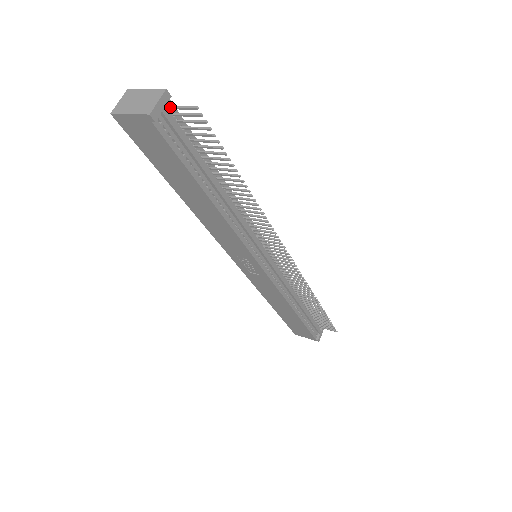
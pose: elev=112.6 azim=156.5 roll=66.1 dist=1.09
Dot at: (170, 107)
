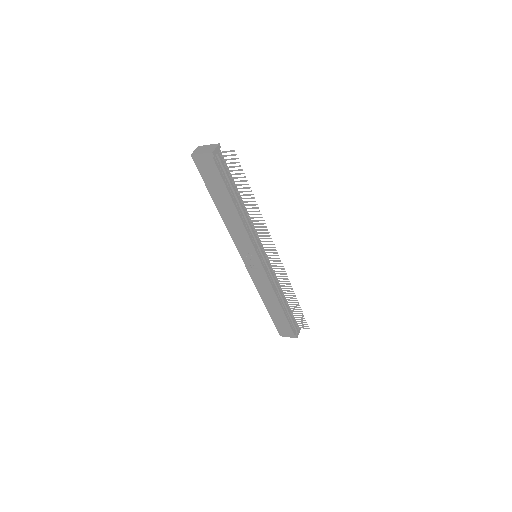
Dot at: (220, 152)
